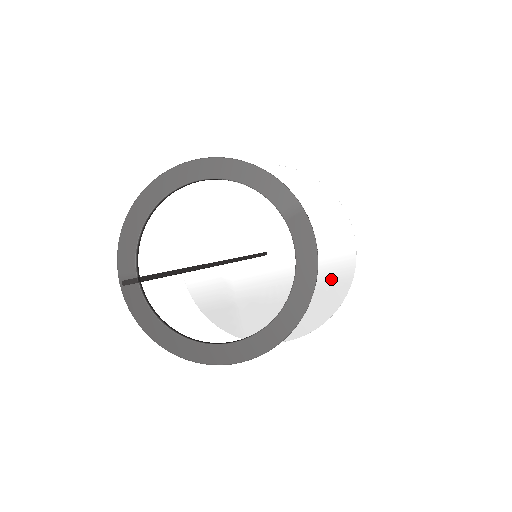
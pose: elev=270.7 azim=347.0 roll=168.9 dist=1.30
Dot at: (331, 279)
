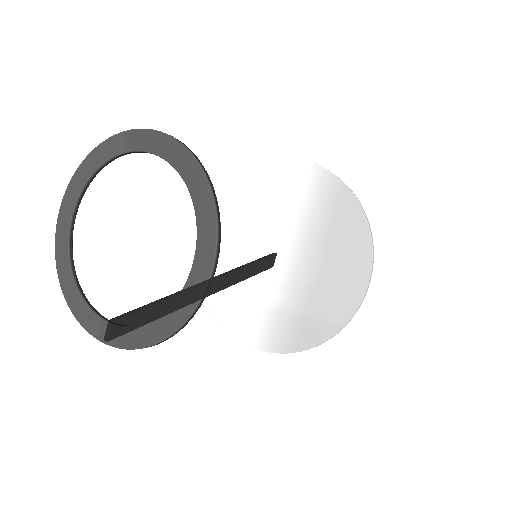
Dot at: (331, 203)
